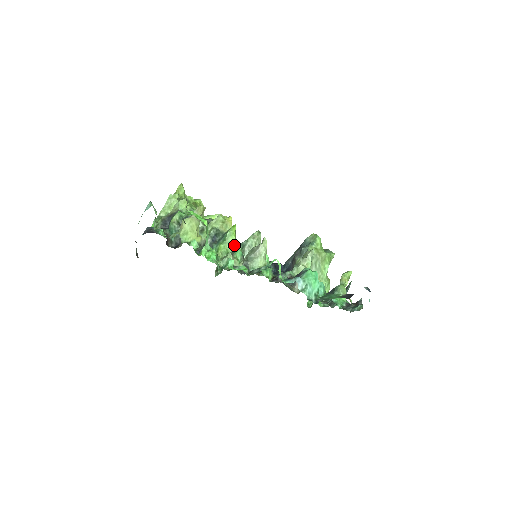
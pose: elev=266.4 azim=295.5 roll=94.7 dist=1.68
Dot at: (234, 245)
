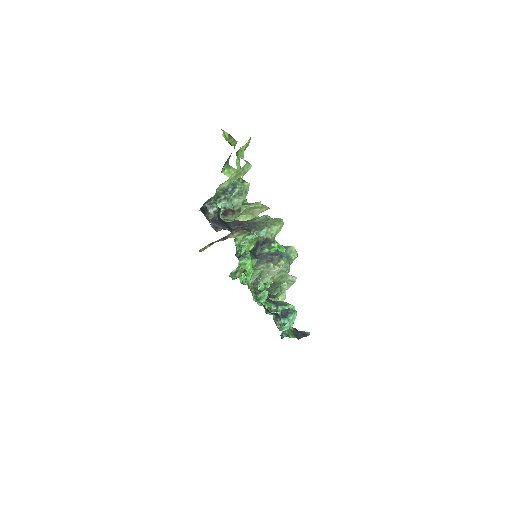
Dot at: occluded
